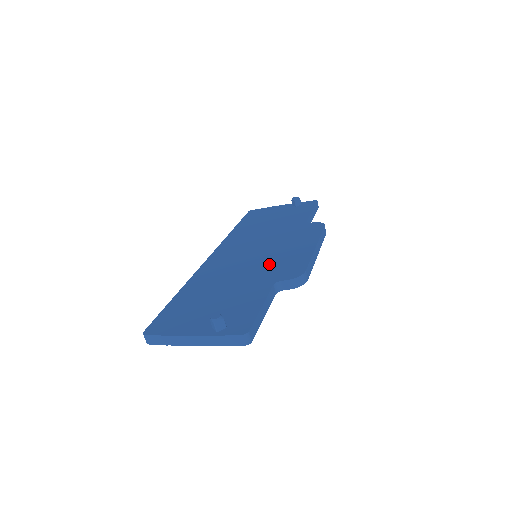
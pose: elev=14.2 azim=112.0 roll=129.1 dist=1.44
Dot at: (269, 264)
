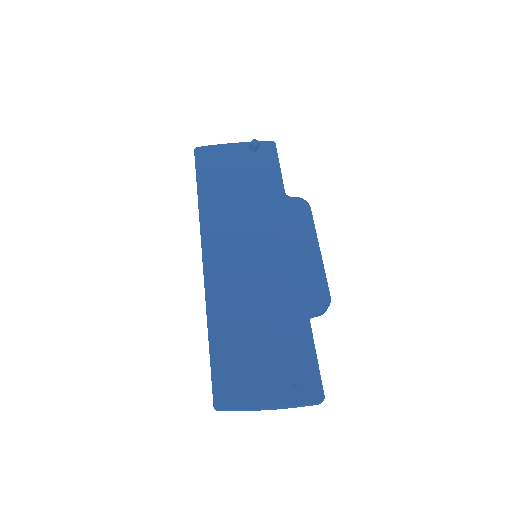
Dot at: (286, 282)
